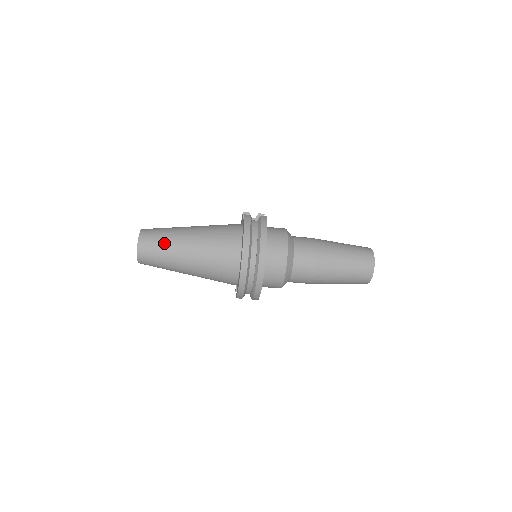
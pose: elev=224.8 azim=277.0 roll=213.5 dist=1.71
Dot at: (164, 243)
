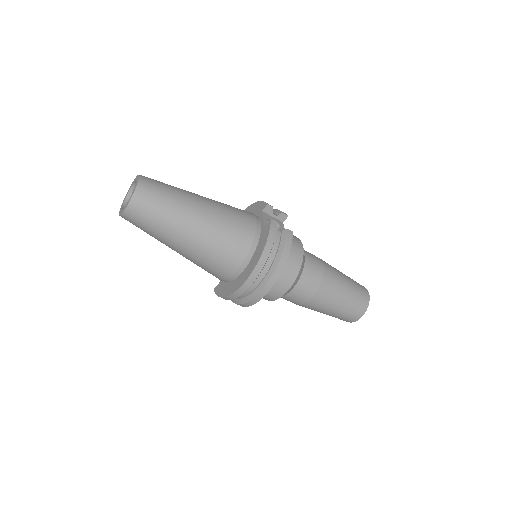
Dot at: (164, 215)
